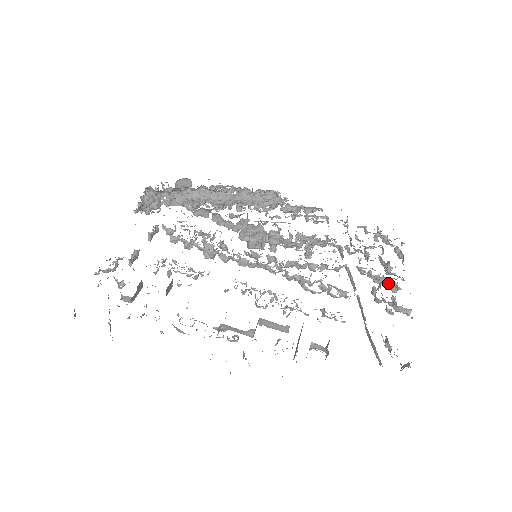
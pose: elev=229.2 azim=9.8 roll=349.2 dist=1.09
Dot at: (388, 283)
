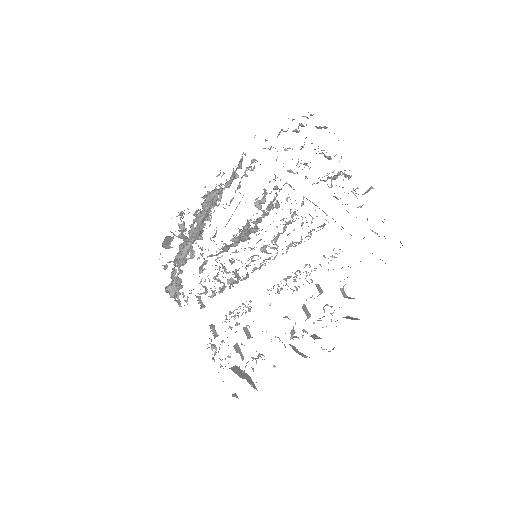
Dot at: (339, 174)
